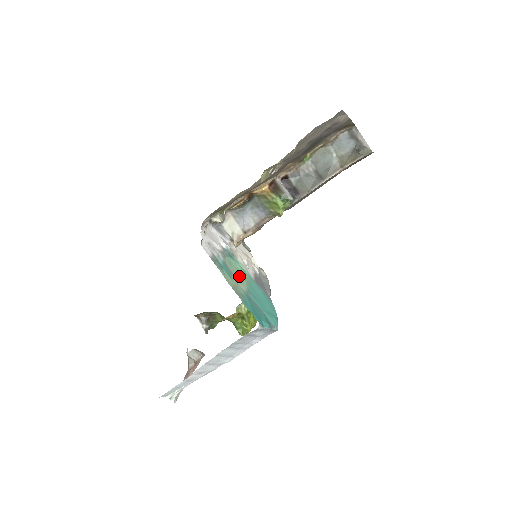
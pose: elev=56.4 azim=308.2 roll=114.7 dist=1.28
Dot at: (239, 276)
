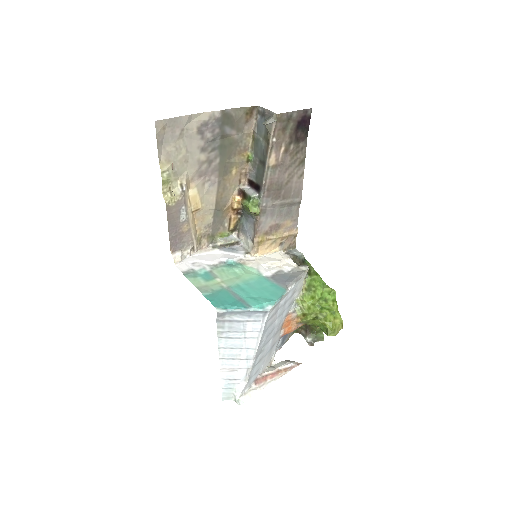
Dot at: (230, 278)
